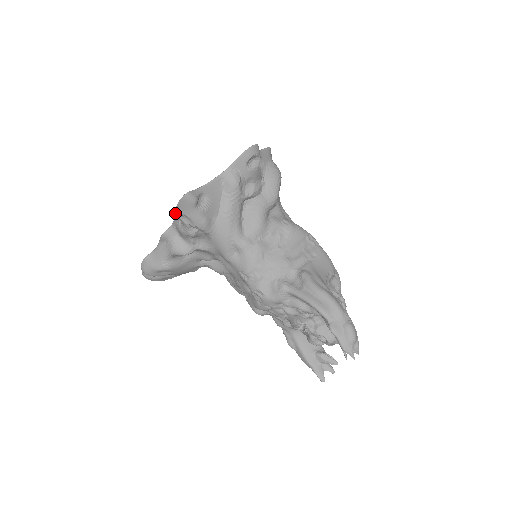
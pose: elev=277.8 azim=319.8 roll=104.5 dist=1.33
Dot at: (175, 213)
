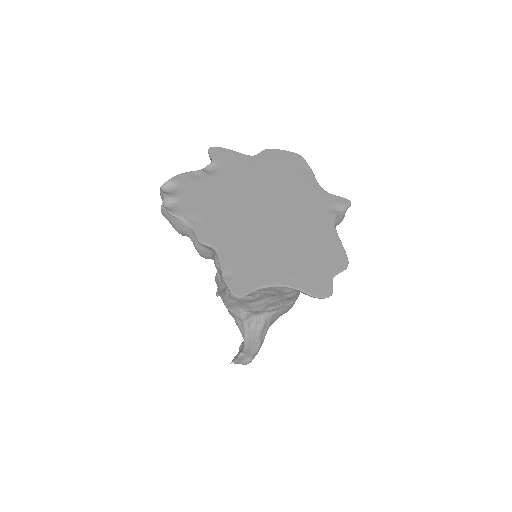
Dot at: (222, 273)
